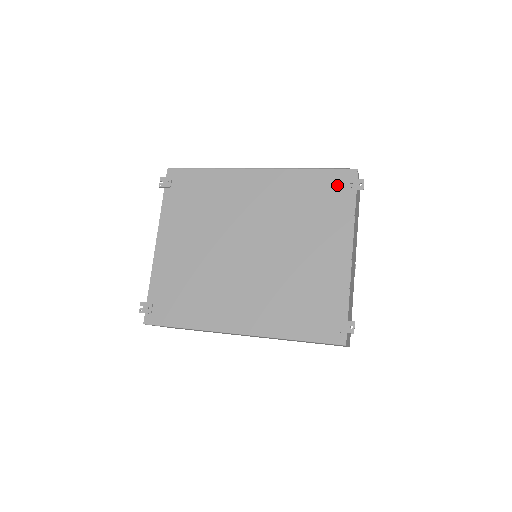
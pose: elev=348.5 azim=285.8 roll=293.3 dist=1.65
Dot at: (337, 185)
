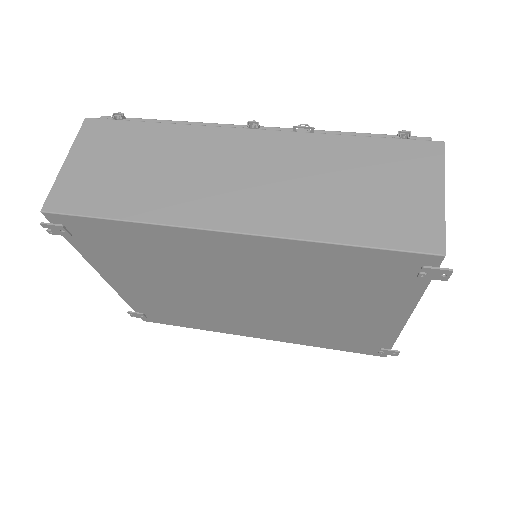
Dot at: (395, 269)
